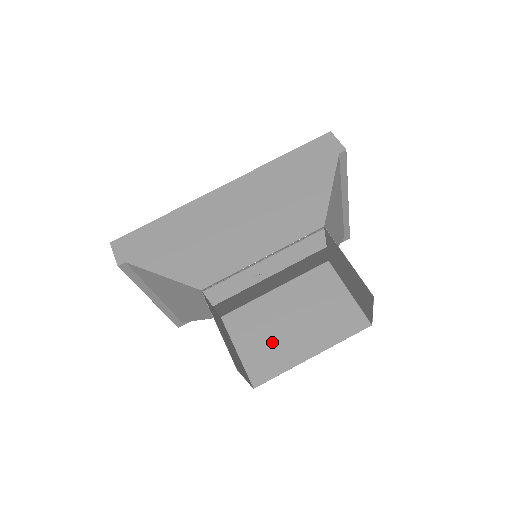
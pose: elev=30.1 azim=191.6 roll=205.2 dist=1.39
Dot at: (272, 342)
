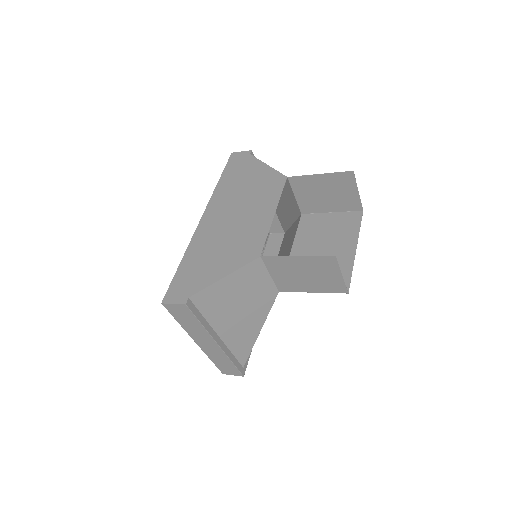
Dot at: occluded
